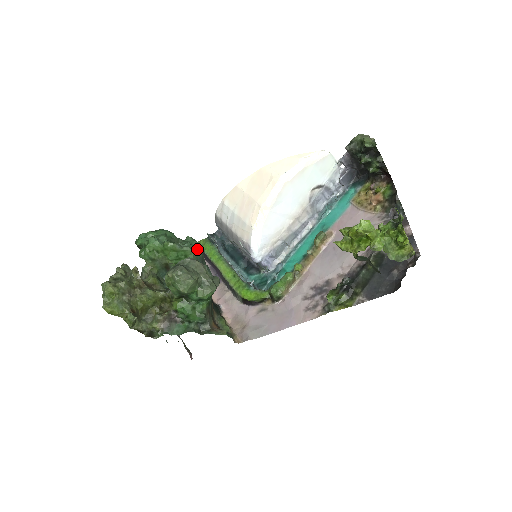
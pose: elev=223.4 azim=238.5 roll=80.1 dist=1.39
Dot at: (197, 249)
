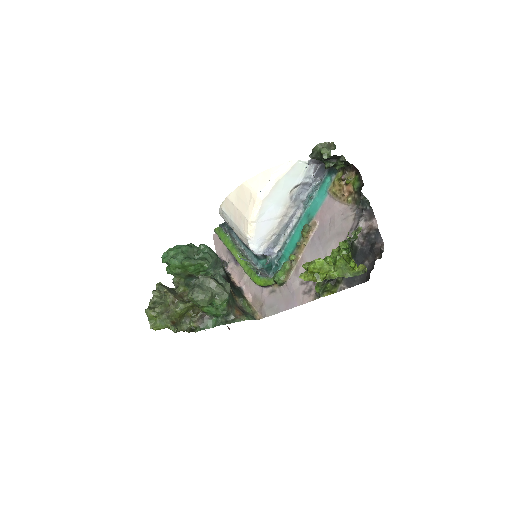
Dot at: (210, 256)
